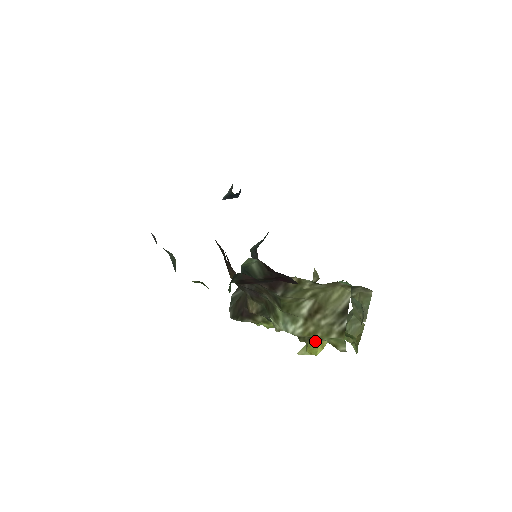
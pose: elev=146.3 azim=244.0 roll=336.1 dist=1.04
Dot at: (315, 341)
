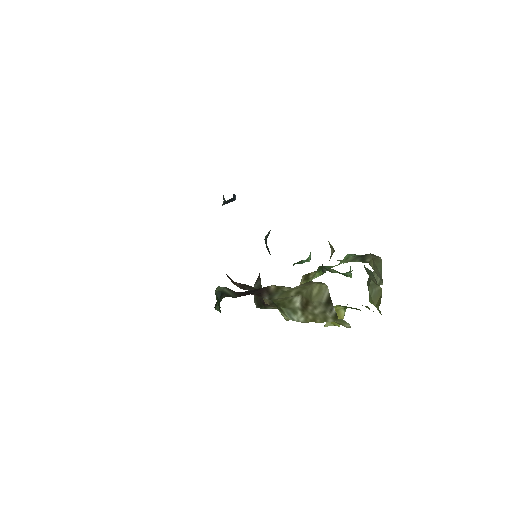
Dot at: occluded
